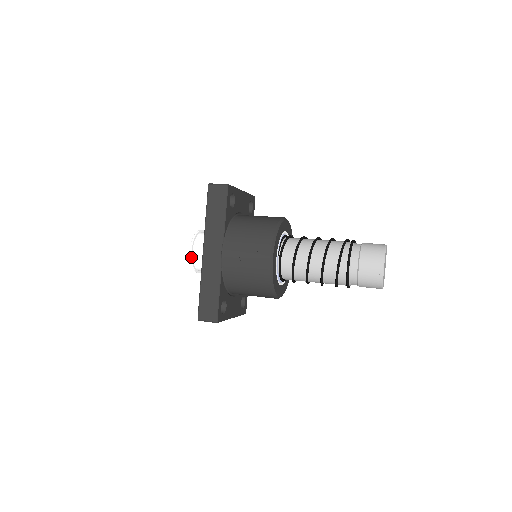
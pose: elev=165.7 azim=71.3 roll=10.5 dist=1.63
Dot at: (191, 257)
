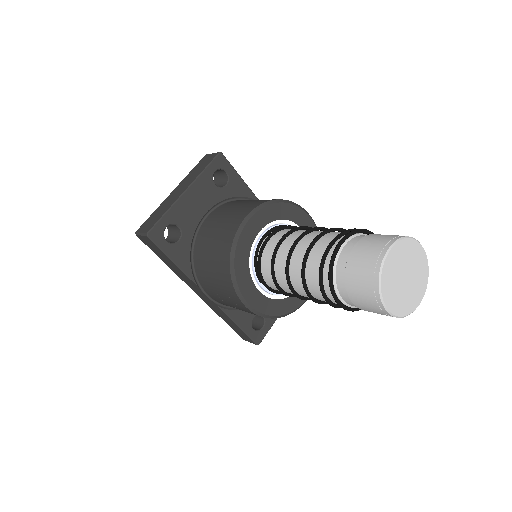
Dot at: occluded
